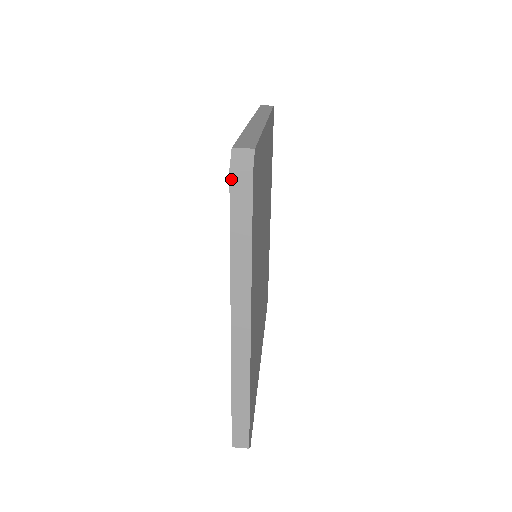
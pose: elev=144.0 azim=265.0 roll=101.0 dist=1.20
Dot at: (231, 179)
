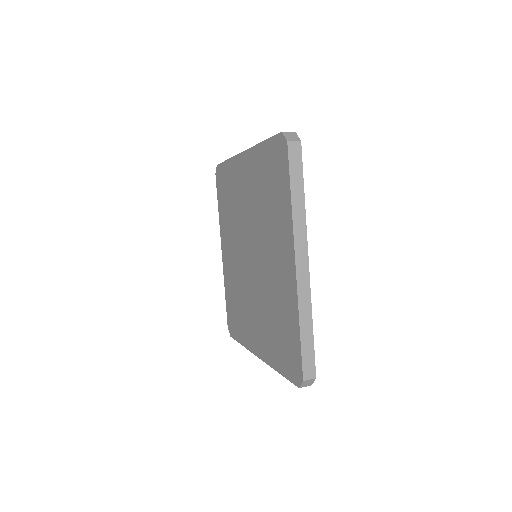
Dot at: (289, 147)
